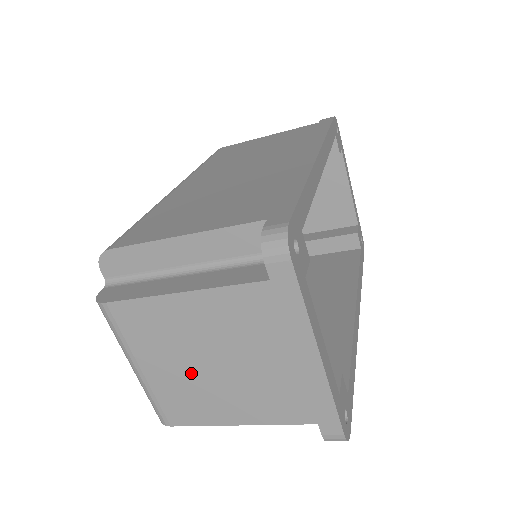
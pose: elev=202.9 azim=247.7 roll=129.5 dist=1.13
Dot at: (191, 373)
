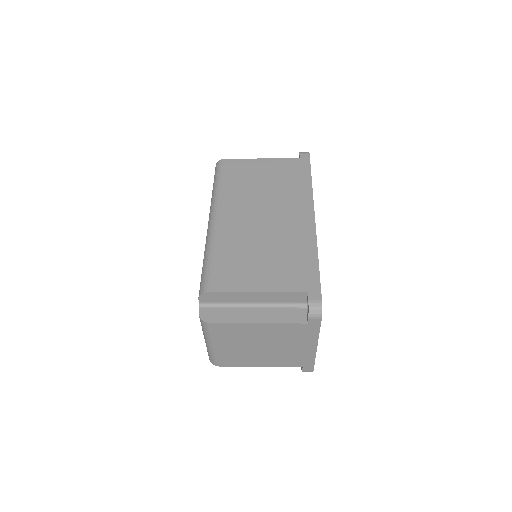
Dot at: (245, 349)
